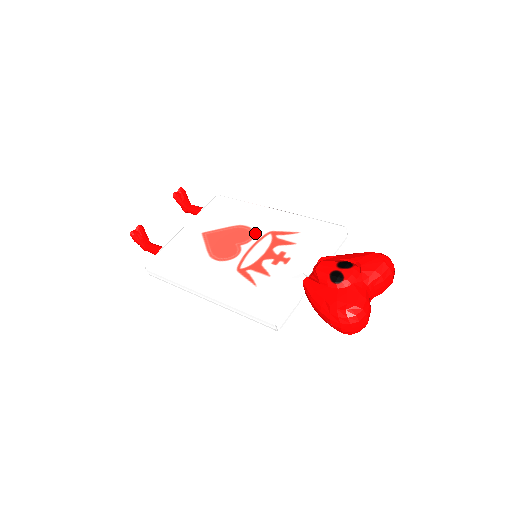
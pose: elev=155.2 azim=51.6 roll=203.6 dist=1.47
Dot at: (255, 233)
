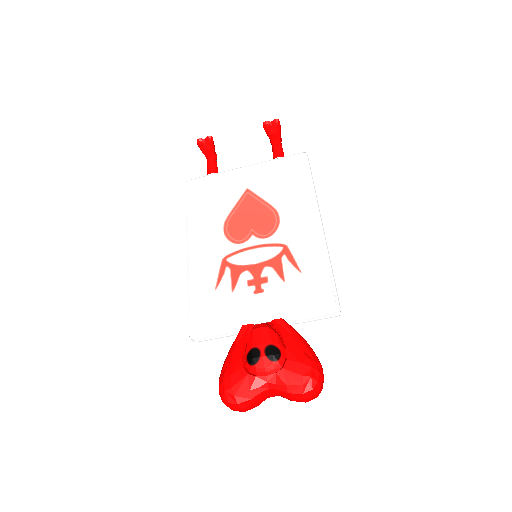
Dot at: (275, 233)
